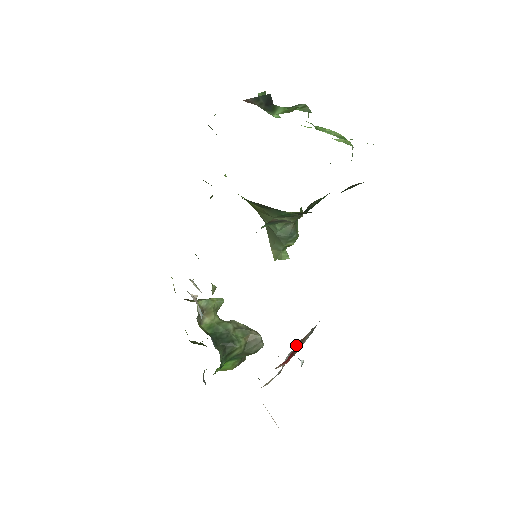
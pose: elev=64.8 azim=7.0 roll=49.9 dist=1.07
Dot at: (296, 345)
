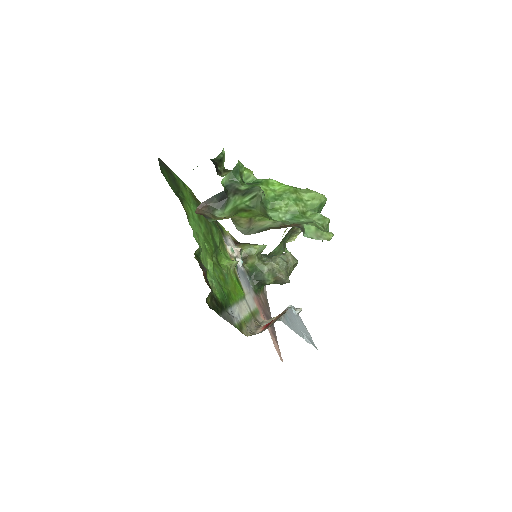
Dot at: (277, 316)
